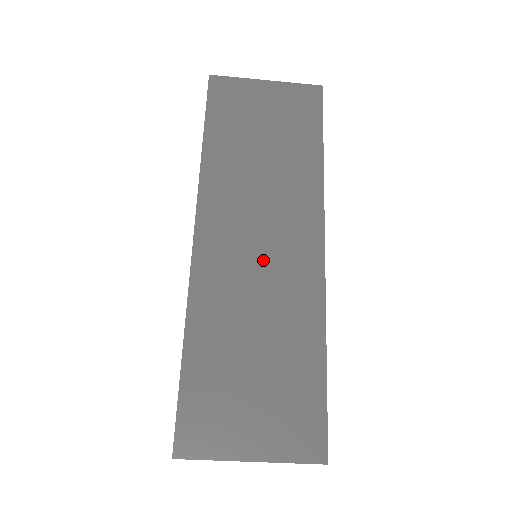
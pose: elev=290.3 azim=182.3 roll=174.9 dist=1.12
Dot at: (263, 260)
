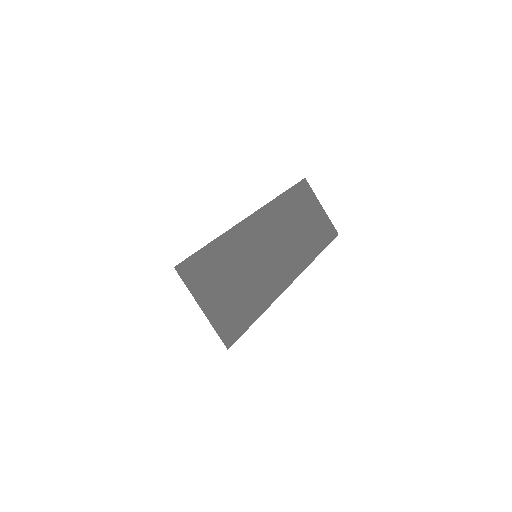
Dot at: (269, 254)
